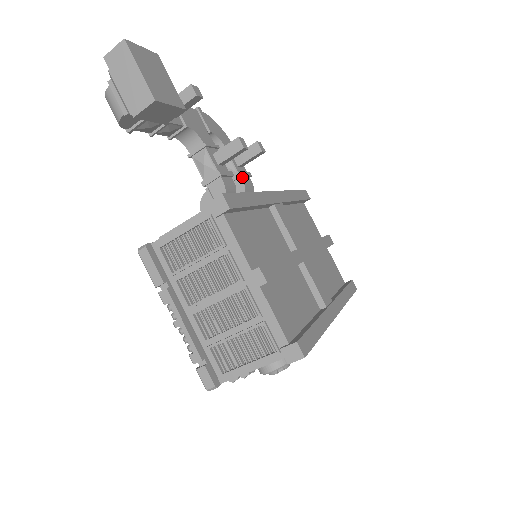
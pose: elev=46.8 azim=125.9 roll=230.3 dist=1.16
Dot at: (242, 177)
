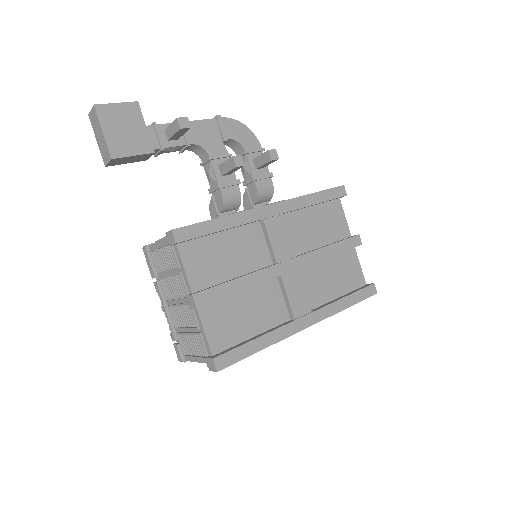
Dot at: (257, 180)
